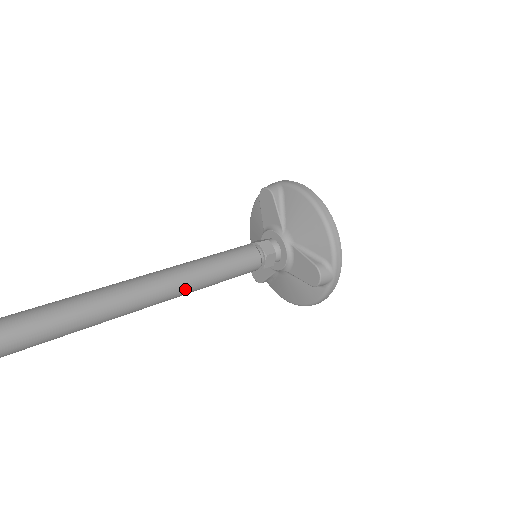
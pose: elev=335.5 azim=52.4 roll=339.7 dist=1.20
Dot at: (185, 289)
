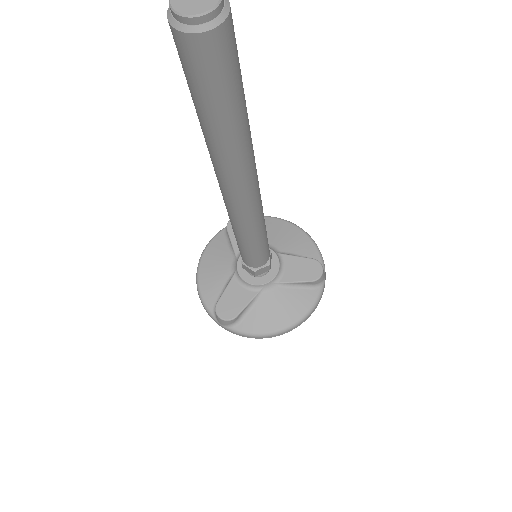
Dot at: (262, 211)
